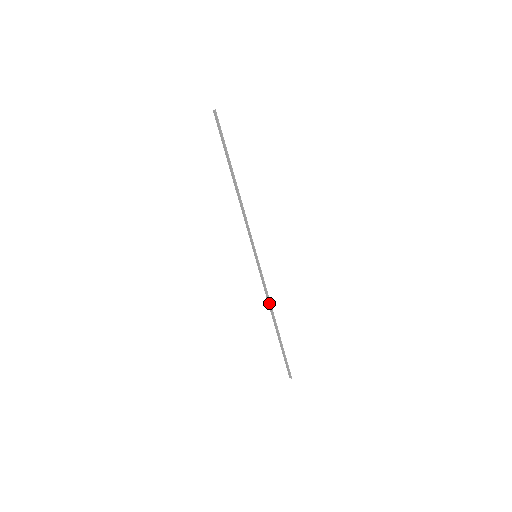
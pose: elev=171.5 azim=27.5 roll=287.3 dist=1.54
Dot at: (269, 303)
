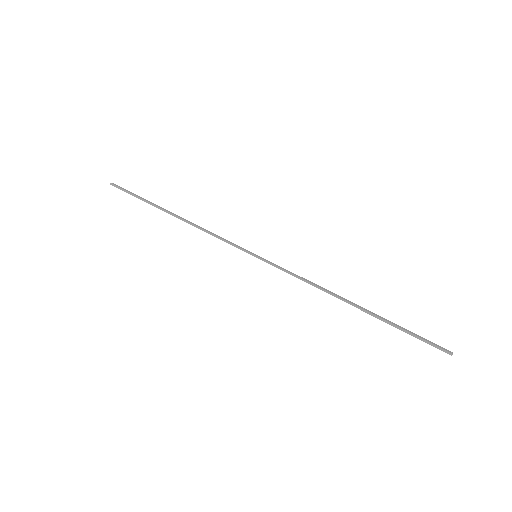
Dot at: occluded
